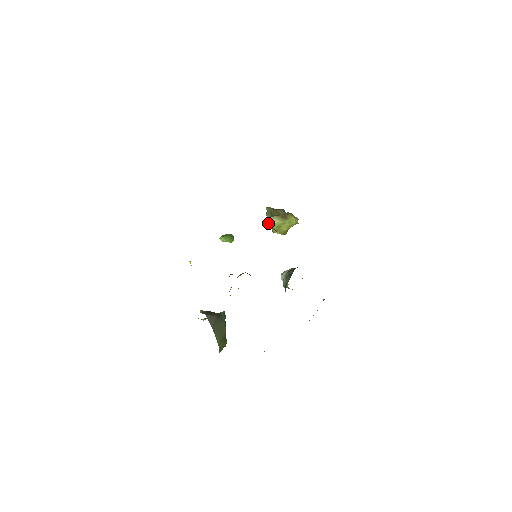
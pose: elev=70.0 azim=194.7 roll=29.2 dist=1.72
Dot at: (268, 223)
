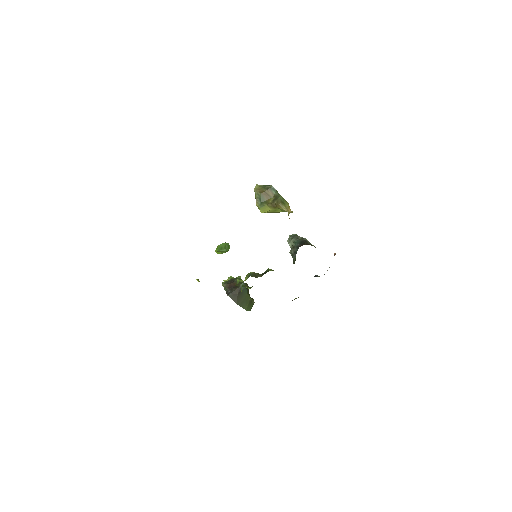
Dot at: occluded
